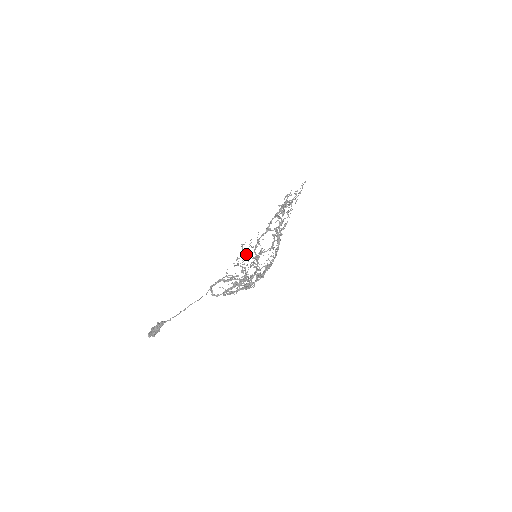
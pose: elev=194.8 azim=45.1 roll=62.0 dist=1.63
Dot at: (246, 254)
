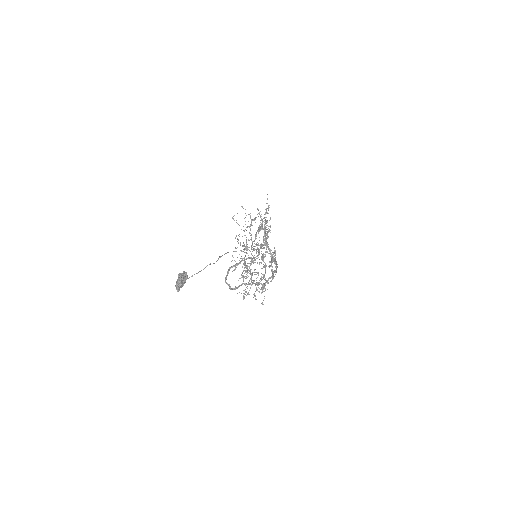
Dot at: (242, 236)
